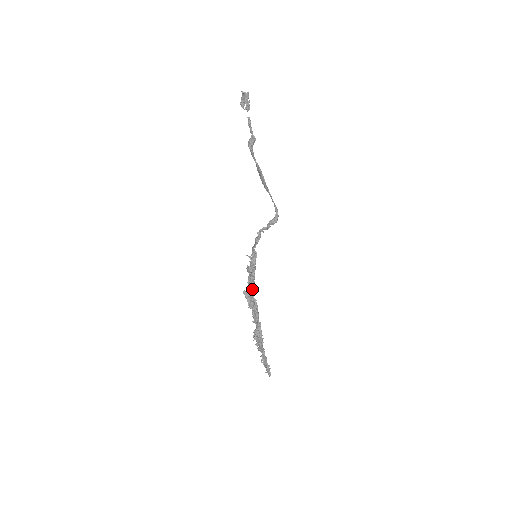
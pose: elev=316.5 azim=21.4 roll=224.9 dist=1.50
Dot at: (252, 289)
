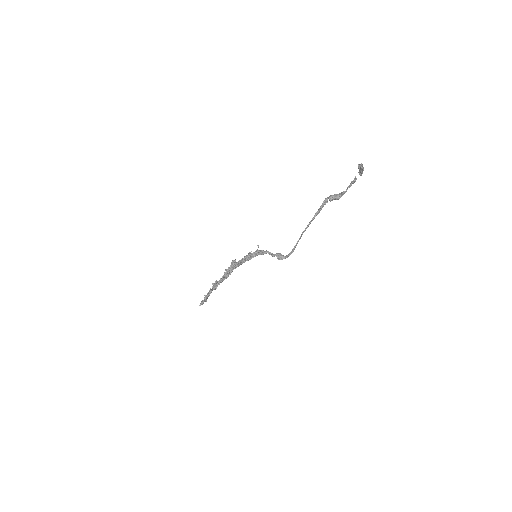
Dot at: (238, 265)
